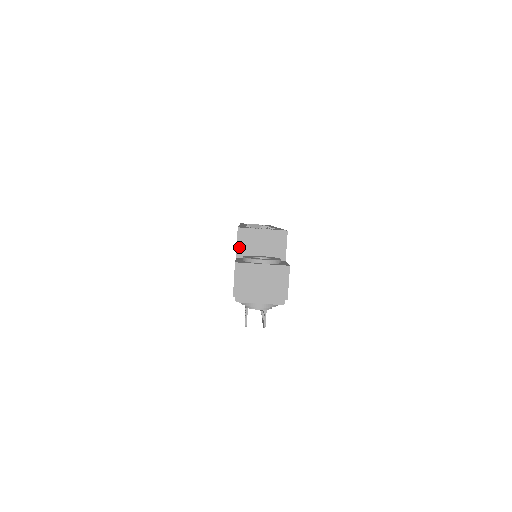
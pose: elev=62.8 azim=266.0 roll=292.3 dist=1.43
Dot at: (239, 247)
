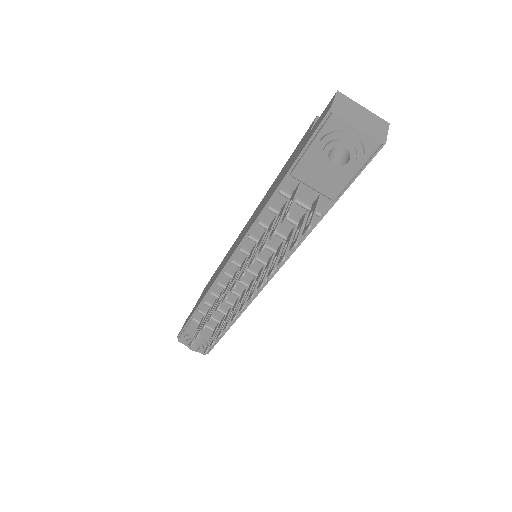
Dot at: occluded
